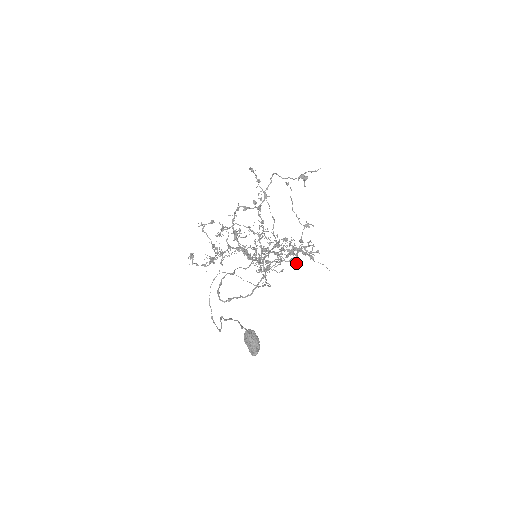
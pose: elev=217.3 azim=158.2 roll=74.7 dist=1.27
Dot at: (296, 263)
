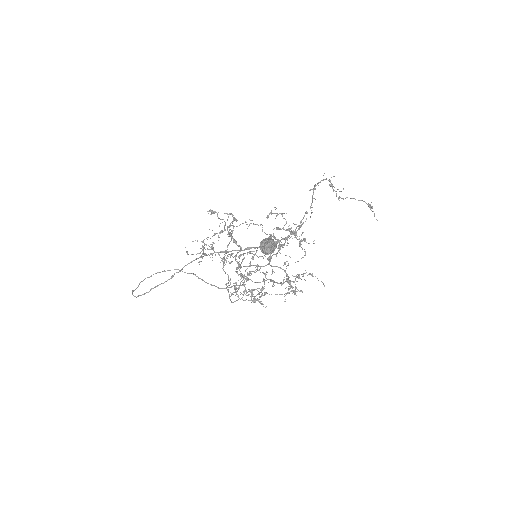
Dot at: (285, 281)
